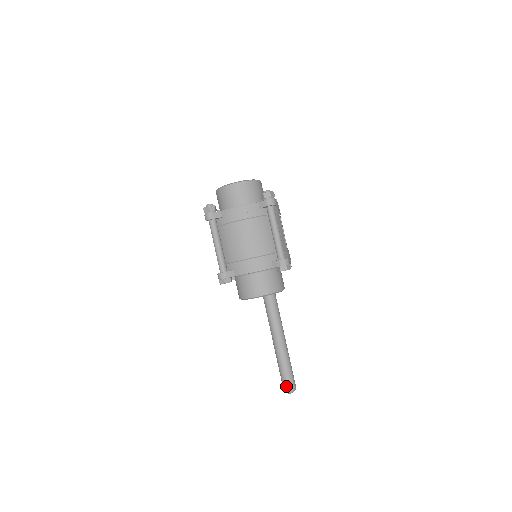
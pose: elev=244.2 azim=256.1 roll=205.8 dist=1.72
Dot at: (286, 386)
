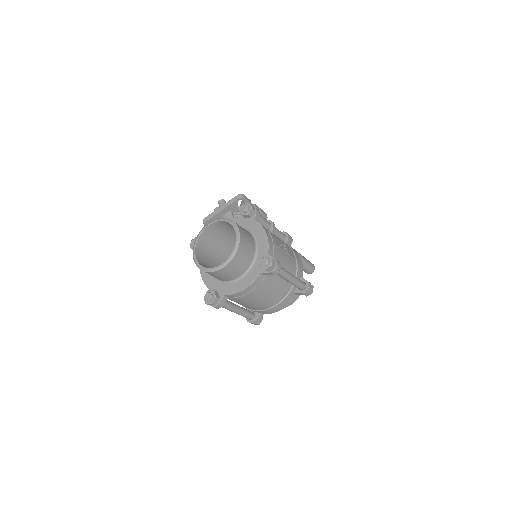
Dot at: (308, 273)
